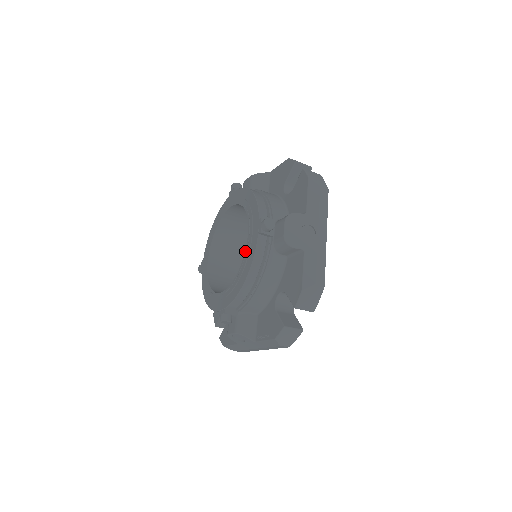
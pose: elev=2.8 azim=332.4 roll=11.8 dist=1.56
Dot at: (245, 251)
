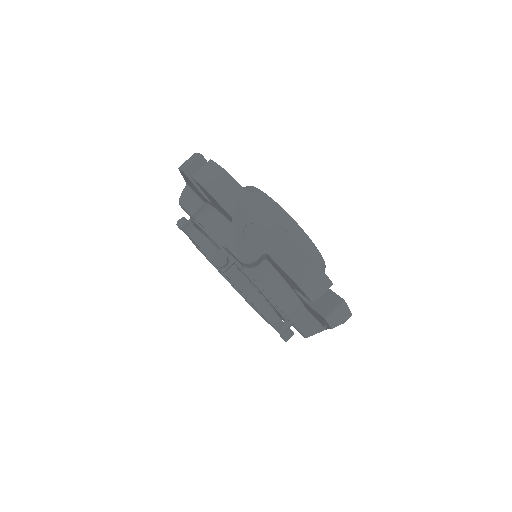
Dot at: occluded
